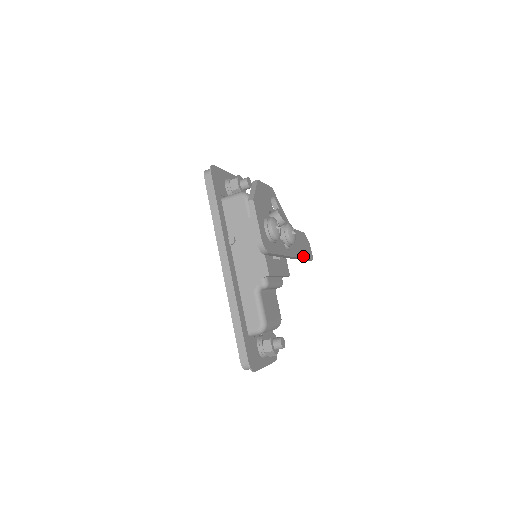
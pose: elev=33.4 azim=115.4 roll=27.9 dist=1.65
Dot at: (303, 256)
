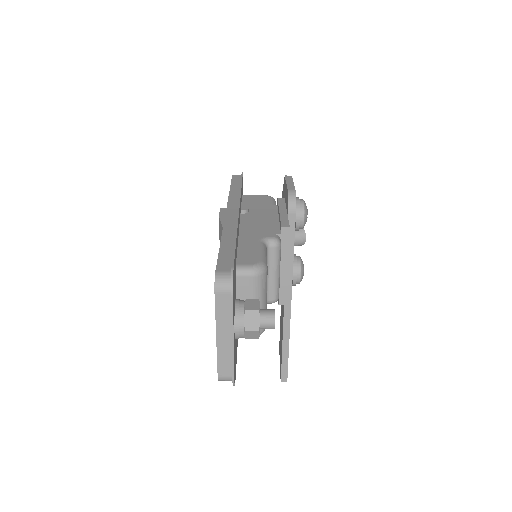
Dot at: occluded
